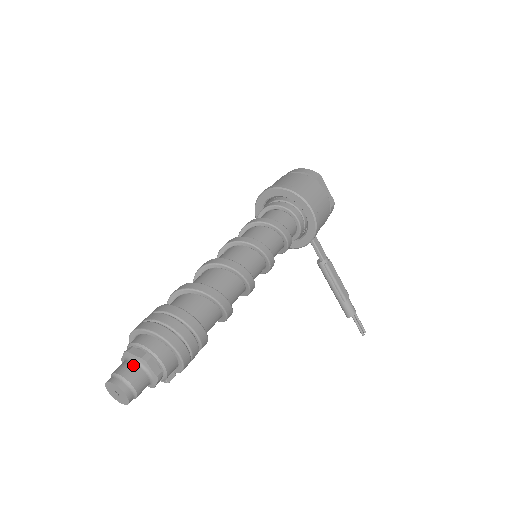
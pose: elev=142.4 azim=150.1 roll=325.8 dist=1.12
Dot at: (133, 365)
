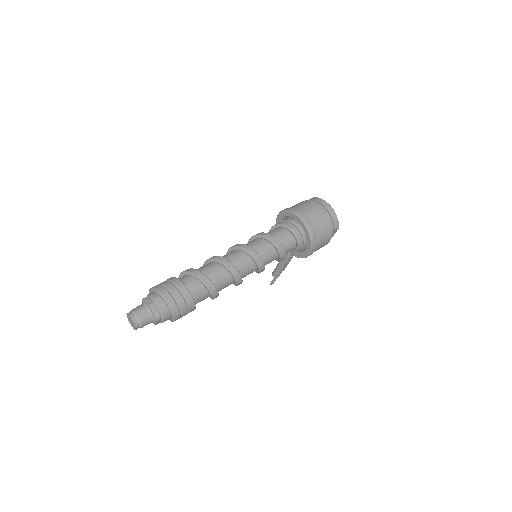
Dot at: (149, 317)
